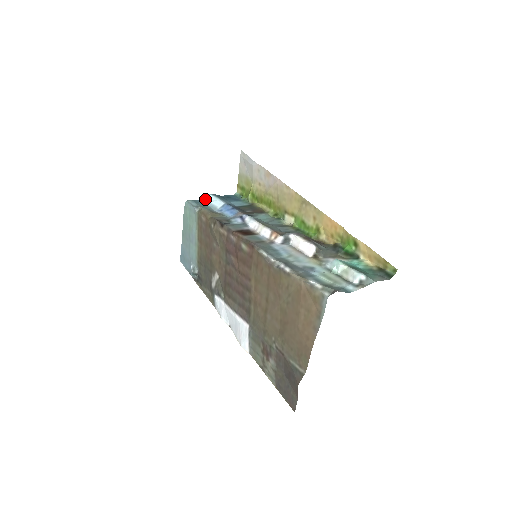
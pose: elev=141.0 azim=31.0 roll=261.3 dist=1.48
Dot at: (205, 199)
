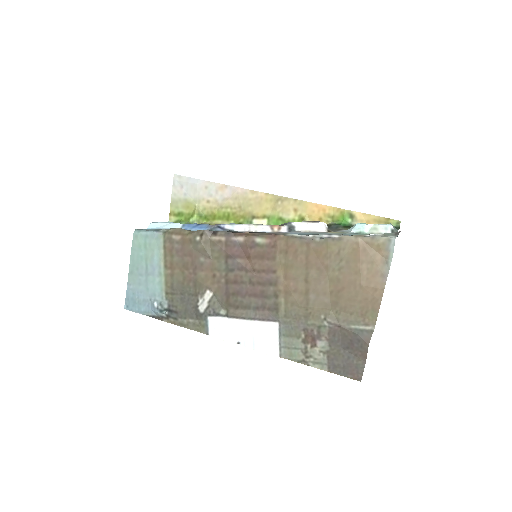
Dot at: (149, 228)
